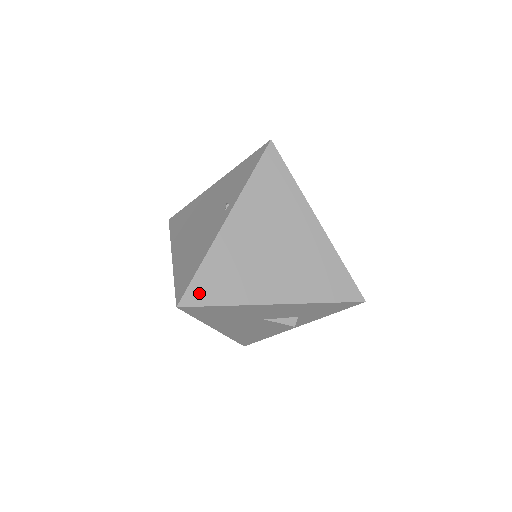
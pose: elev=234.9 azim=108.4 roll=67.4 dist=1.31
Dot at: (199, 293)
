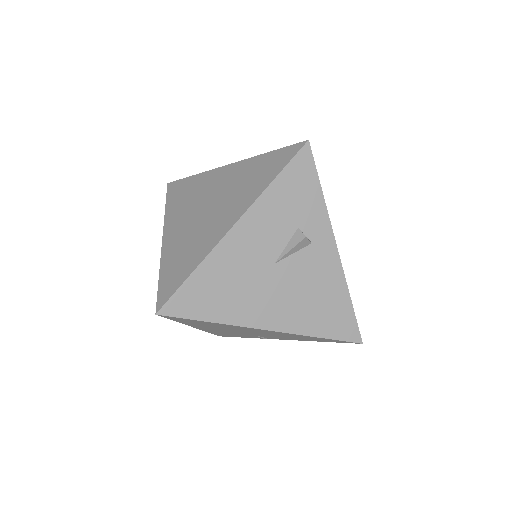
Dot at: (168, 288)
